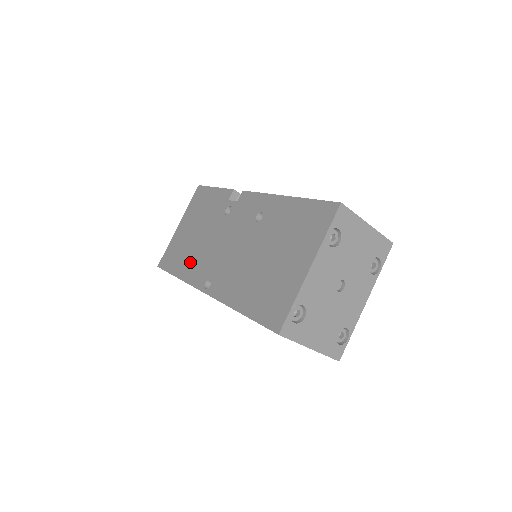
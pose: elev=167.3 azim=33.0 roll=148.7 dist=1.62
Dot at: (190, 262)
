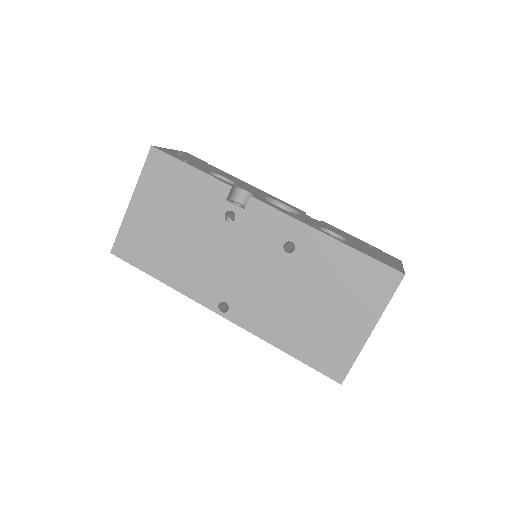
Dot at: (180, 268)
